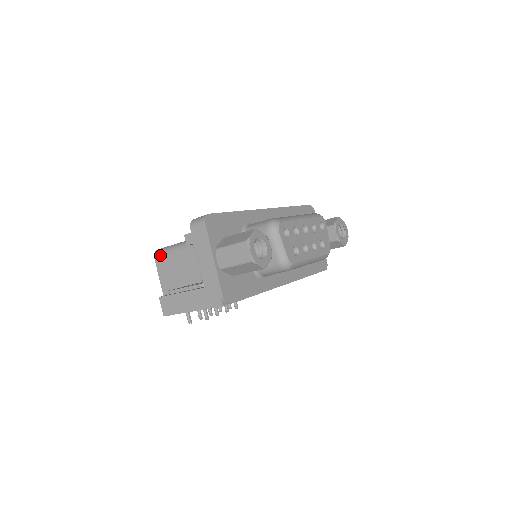
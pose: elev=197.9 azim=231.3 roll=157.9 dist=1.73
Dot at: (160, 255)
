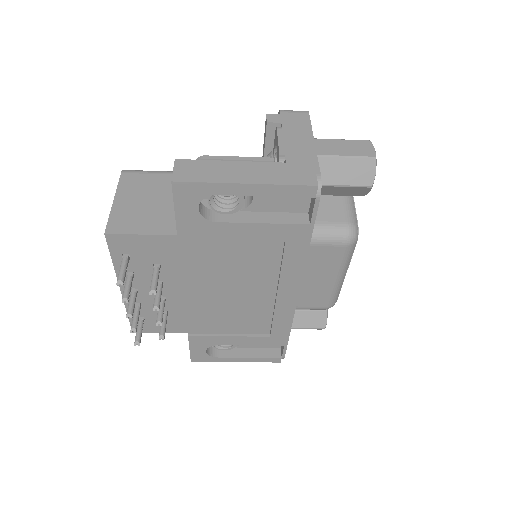
Dot at: (137, 171)
